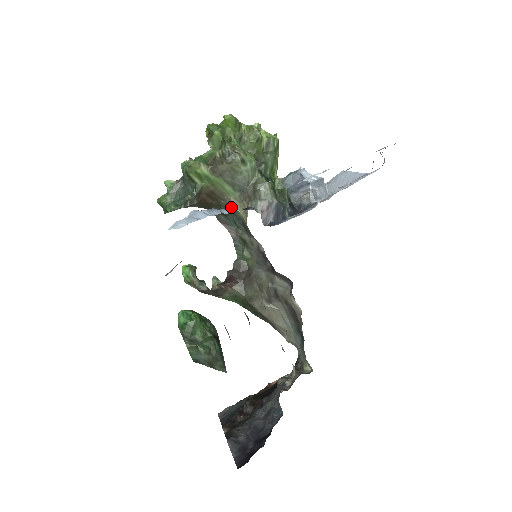
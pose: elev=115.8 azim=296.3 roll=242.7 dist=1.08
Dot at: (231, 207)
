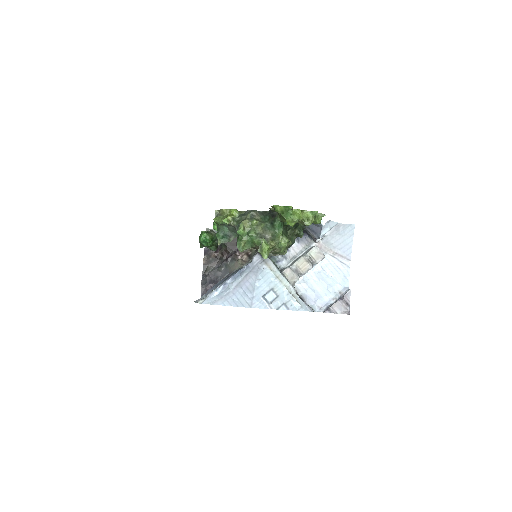
Dot at: occluded
